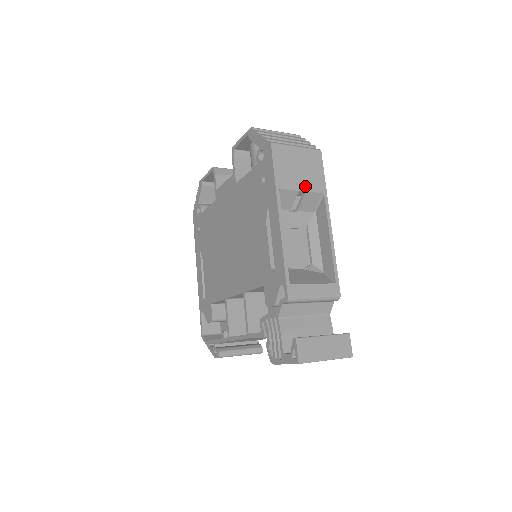
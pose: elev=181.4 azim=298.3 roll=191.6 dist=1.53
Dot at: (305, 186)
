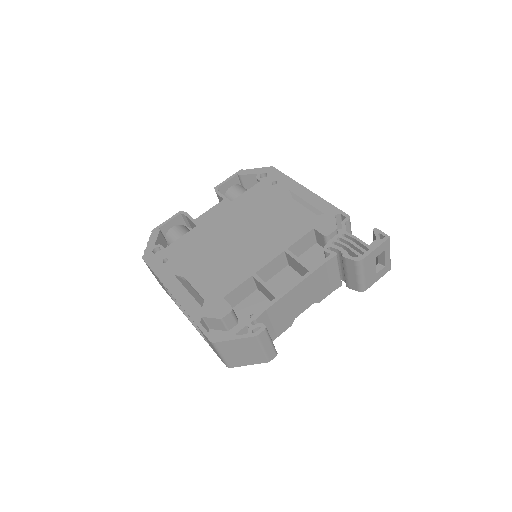
Dot at: occluded
